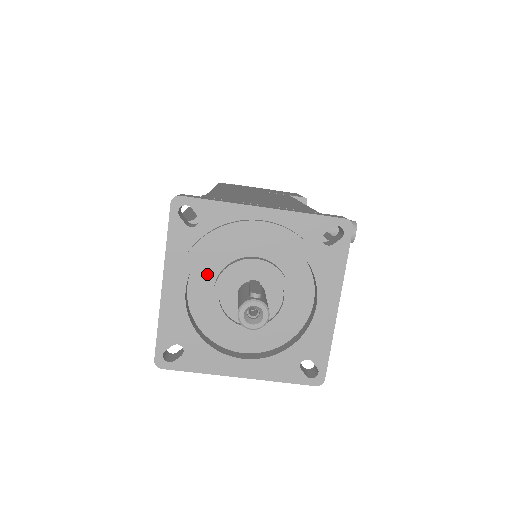
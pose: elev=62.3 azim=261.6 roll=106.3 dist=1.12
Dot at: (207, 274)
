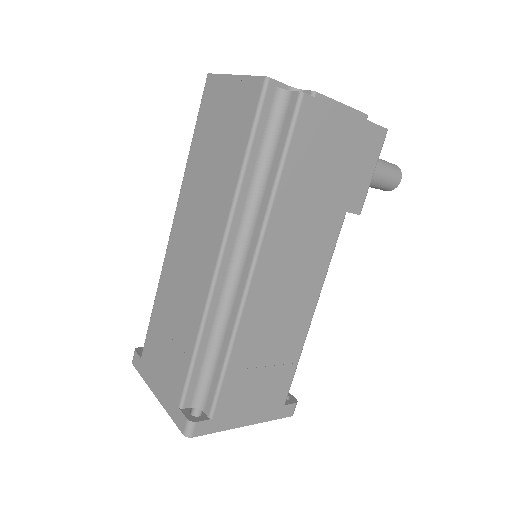
Dot at: occluded
